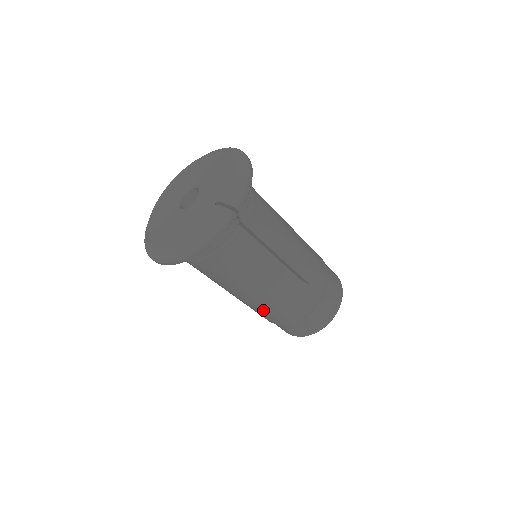
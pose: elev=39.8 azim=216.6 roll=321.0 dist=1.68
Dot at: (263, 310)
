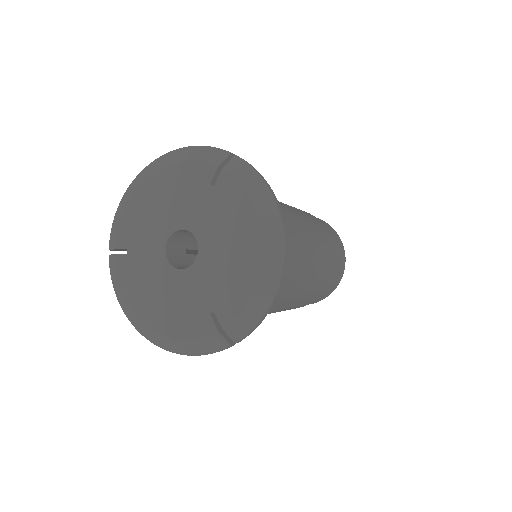
Dot at: occluded
